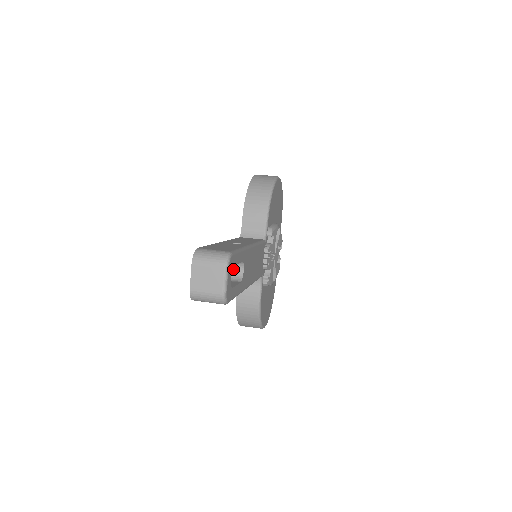
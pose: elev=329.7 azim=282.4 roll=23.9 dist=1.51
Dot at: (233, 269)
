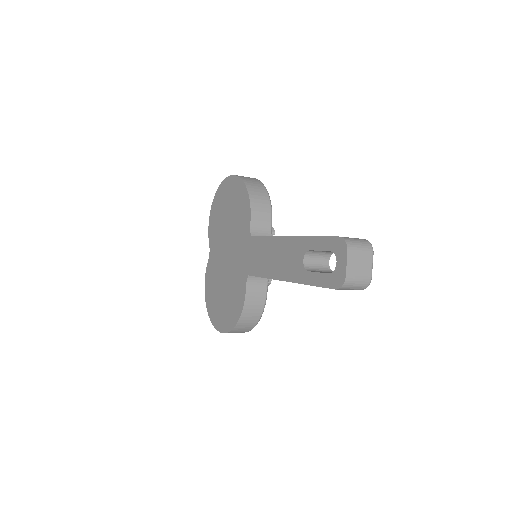
Dot at: (321, 261)
